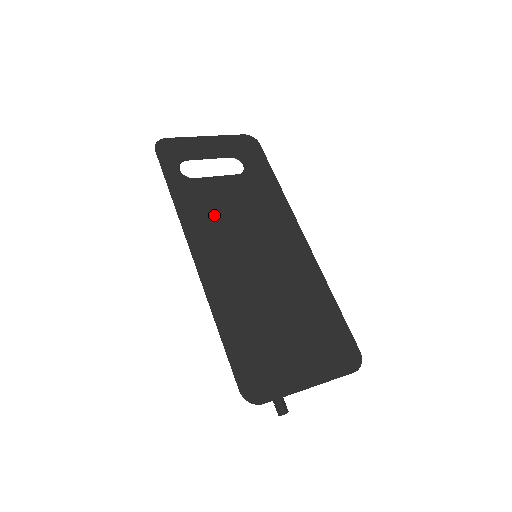
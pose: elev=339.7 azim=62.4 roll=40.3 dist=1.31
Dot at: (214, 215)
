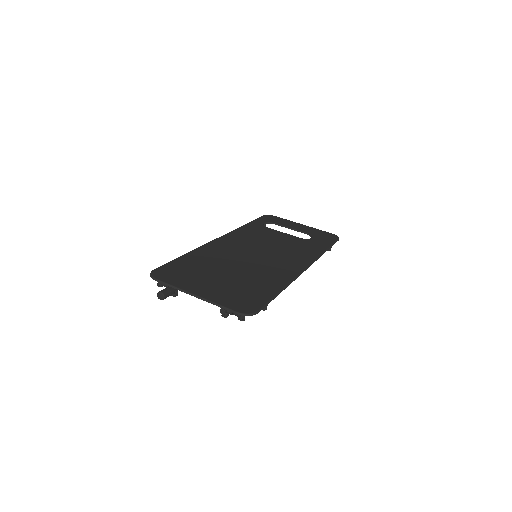
Dot at: (256, 237)
